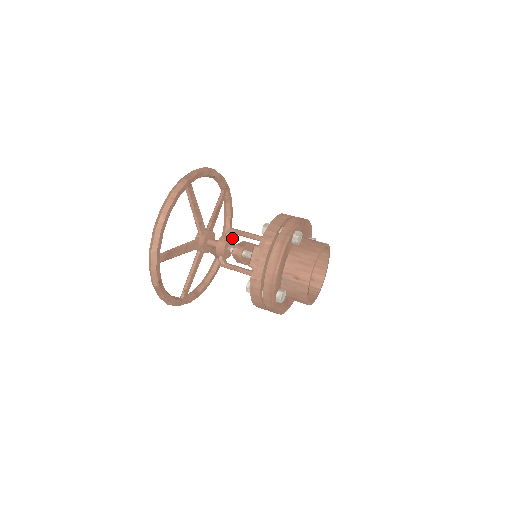
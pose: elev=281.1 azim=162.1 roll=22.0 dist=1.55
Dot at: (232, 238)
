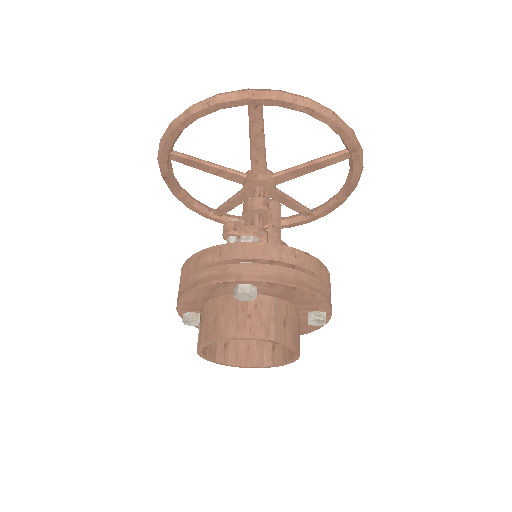
Dot at: occluded
